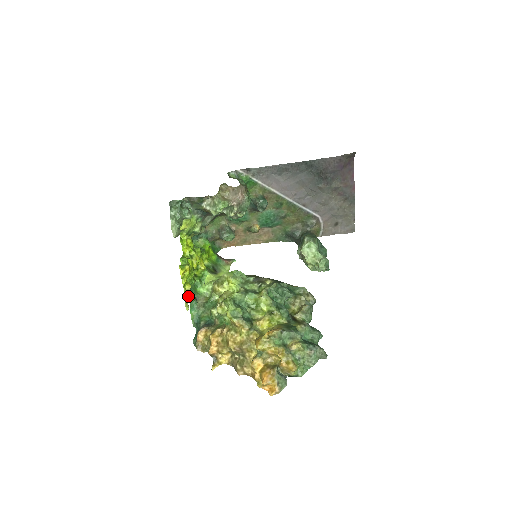
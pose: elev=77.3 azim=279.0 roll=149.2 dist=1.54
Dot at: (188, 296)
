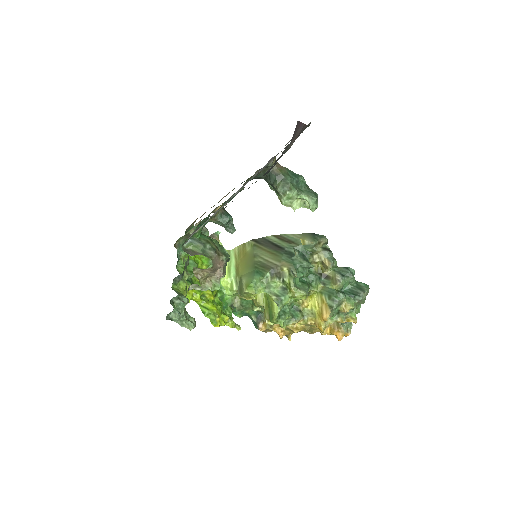
Dot at: (233, 324)
